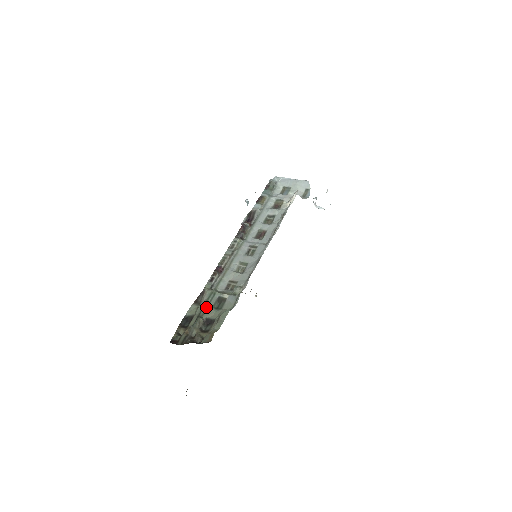
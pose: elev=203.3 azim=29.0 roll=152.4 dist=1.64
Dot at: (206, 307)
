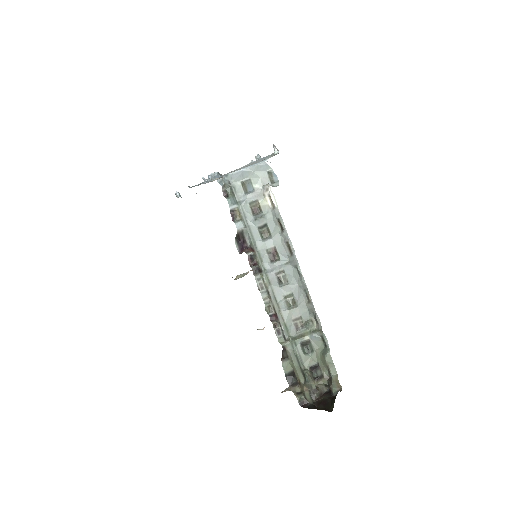
Dot at: (300, 359)
